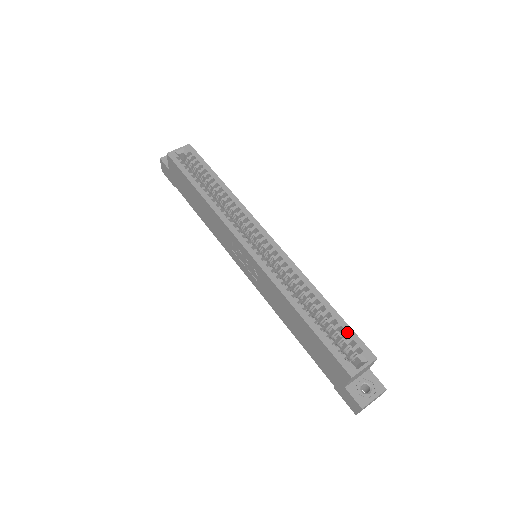
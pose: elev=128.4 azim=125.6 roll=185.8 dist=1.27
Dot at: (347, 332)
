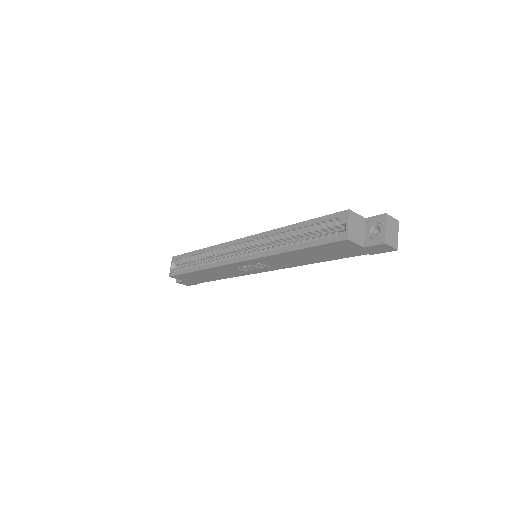
Dot at: (321, 222)
